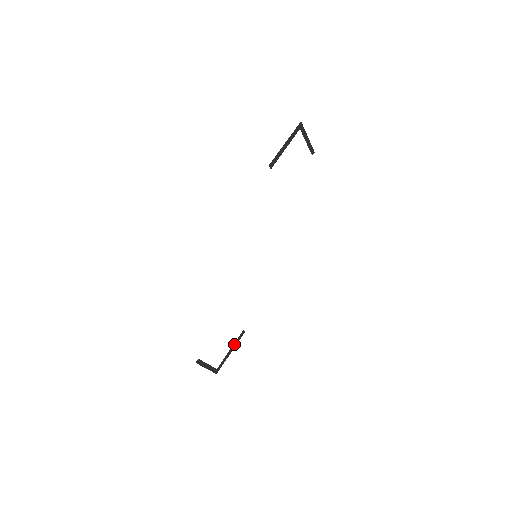
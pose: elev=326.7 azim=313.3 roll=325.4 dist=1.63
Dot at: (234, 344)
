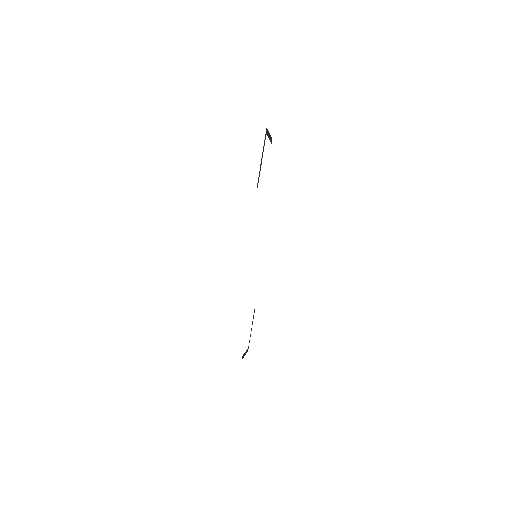
Dot at: (252, 322)
